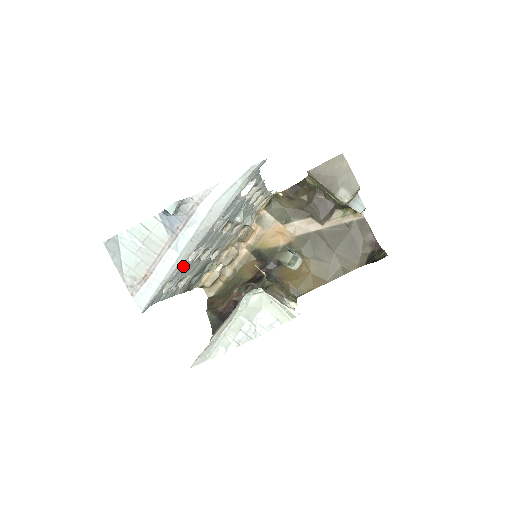
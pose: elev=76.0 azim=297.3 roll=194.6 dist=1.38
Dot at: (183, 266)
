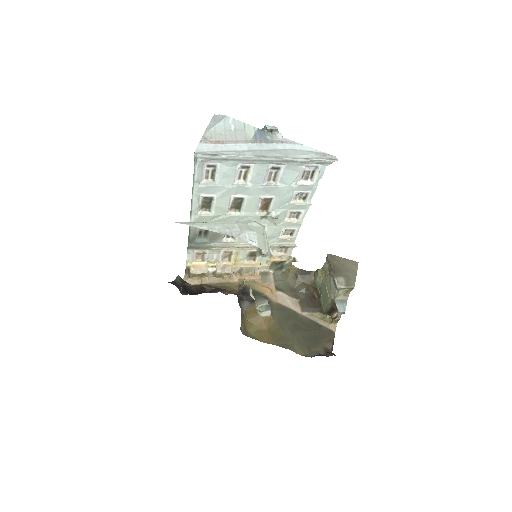
Dot at: (231, 177)
